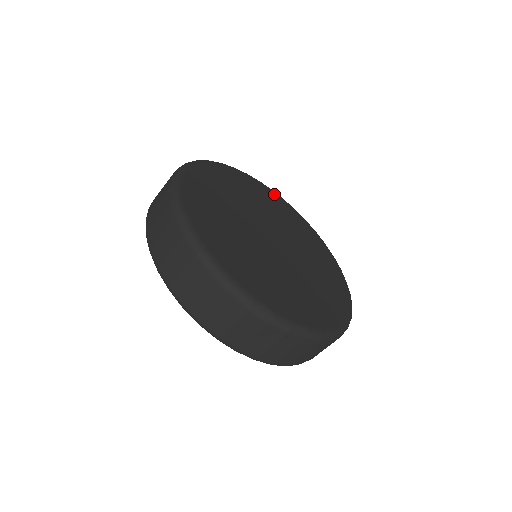
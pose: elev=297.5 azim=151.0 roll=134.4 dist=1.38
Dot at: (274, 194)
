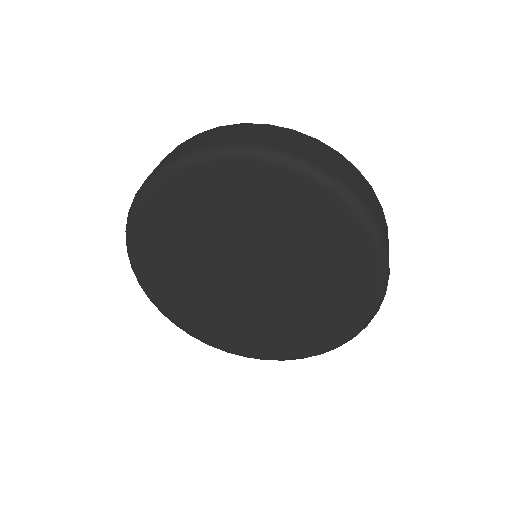
Dot at: occluded
